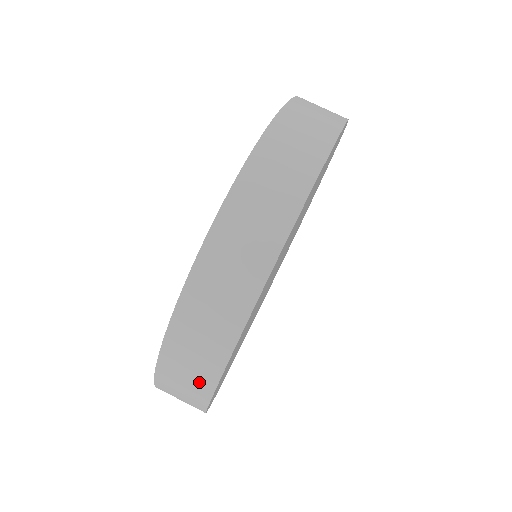
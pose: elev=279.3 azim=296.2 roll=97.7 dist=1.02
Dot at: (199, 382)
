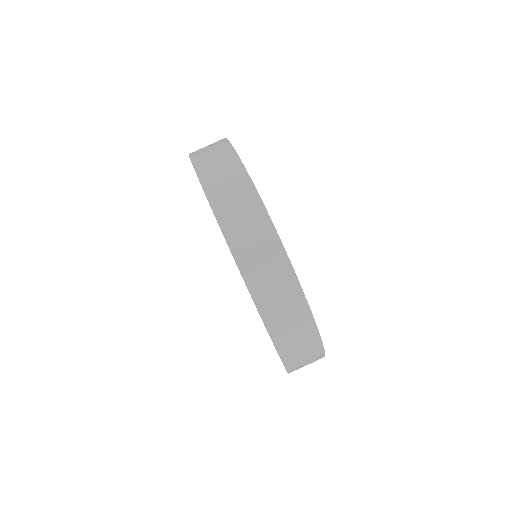
Dot at: (278, 267)
